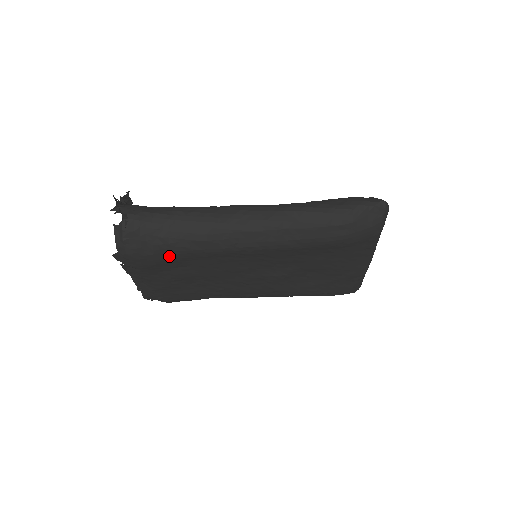
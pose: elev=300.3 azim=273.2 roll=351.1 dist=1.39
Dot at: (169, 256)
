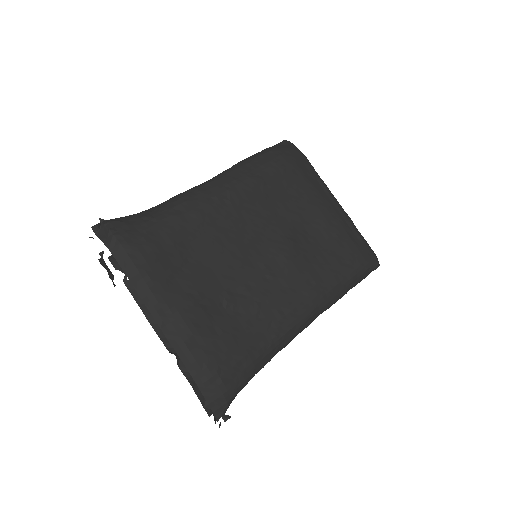
Dot at: (164, 235)
